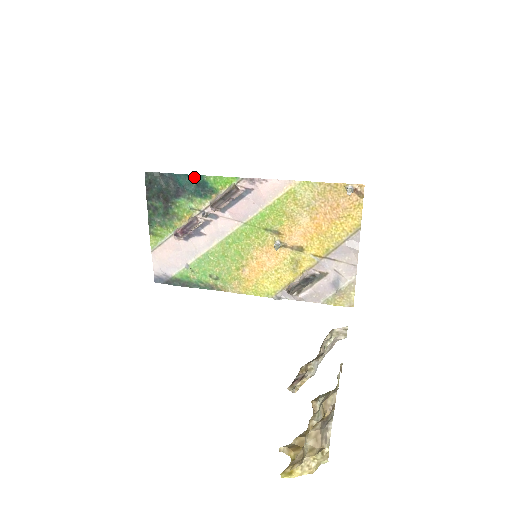
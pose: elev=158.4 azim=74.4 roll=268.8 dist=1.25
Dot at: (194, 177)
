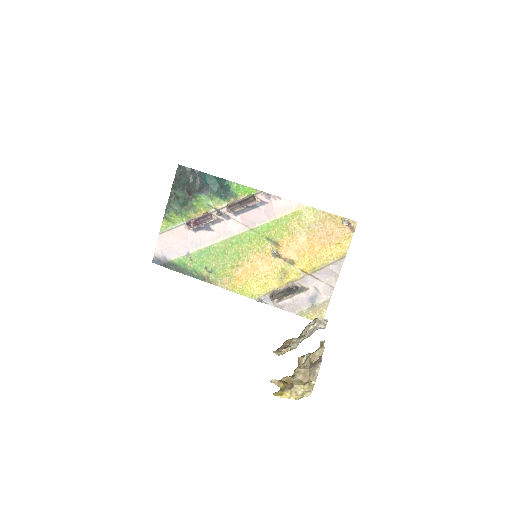
Dot at: (220, 180)
